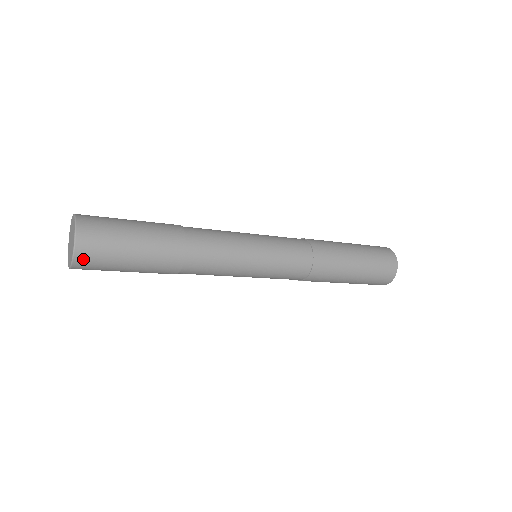
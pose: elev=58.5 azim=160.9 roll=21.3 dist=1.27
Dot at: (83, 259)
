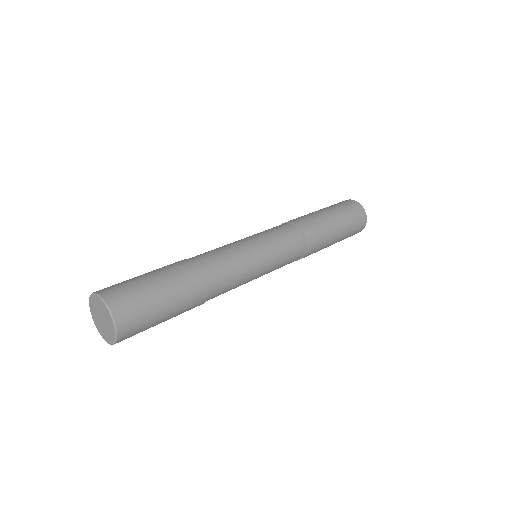
Dot at: (125, 335)
